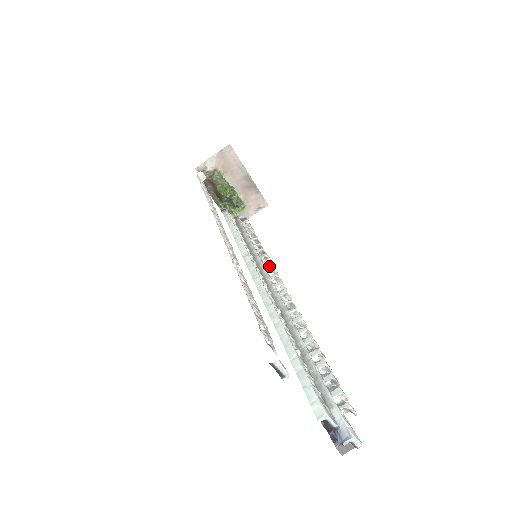
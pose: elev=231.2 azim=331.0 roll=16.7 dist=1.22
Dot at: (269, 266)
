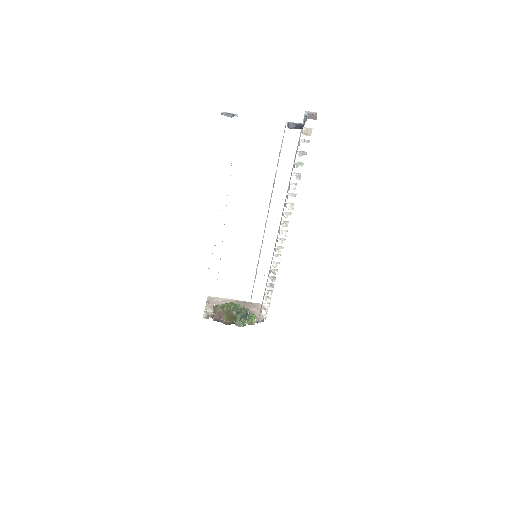
Dot at: (276, 265)
